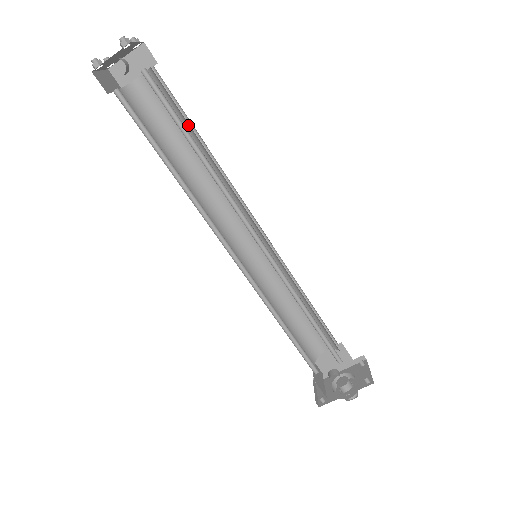
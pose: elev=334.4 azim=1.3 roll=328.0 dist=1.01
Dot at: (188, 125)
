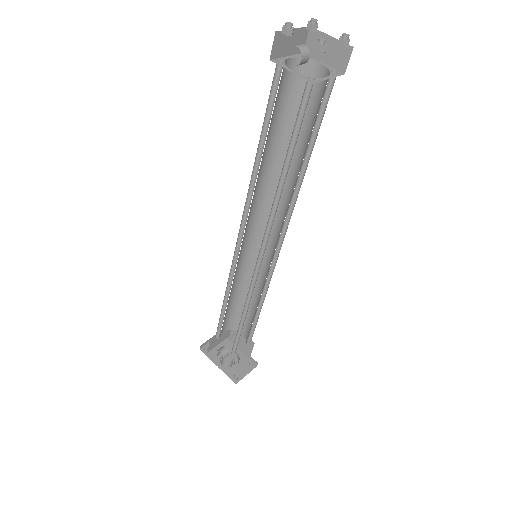
Dot at: (309, 141)
